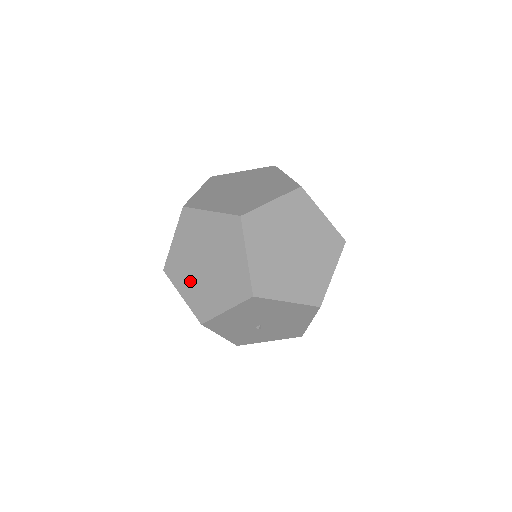
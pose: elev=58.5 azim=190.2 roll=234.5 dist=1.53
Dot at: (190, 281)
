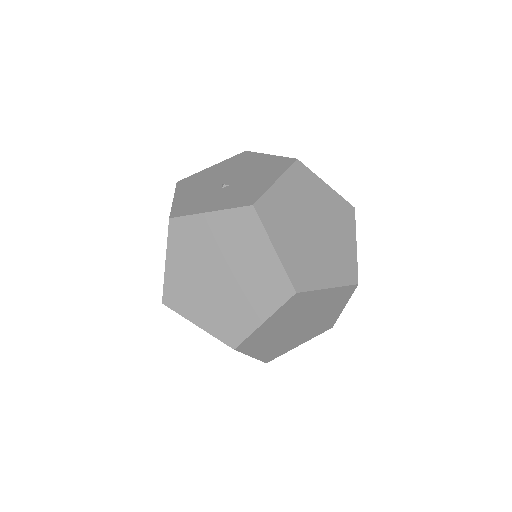
Dot at: (188, 264)
